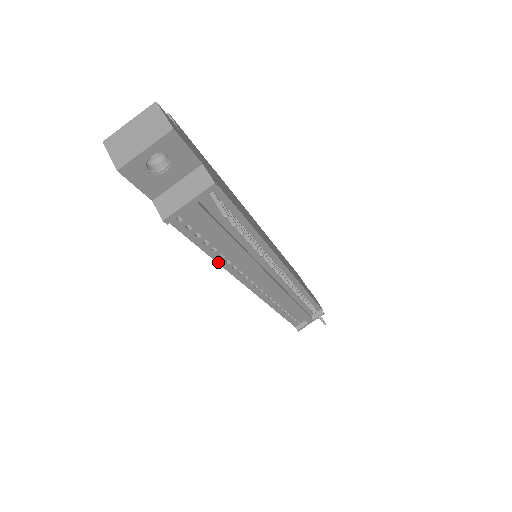
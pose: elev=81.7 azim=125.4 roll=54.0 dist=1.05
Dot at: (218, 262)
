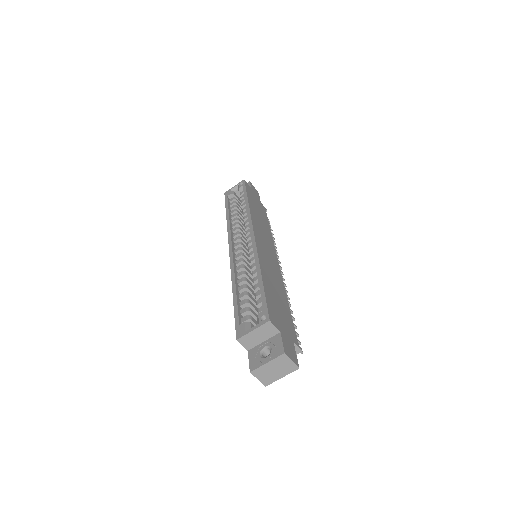
Dot at: occluded
